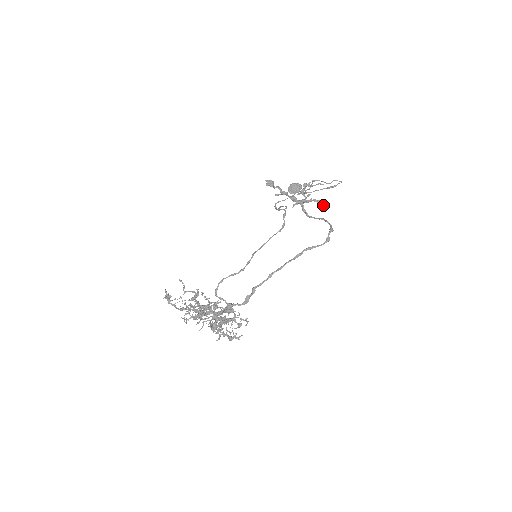
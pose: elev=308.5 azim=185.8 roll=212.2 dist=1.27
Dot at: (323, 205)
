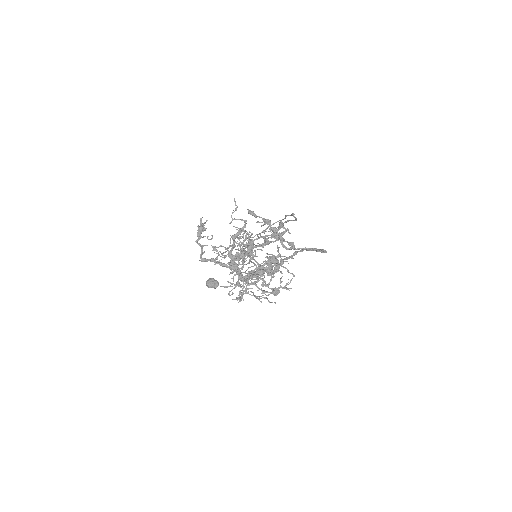
Dot at: (294, 247)
